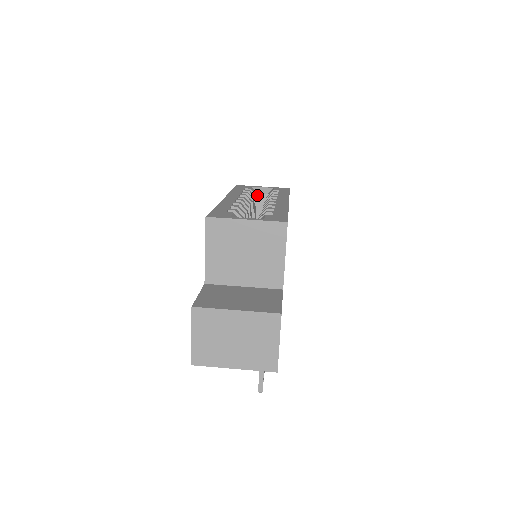
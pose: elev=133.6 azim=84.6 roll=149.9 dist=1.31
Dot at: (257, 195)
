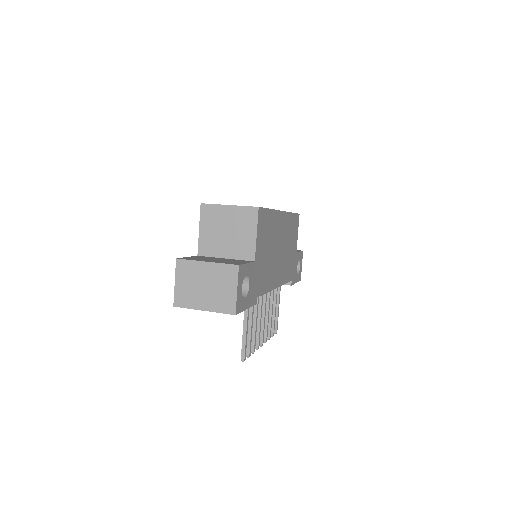
Dot at: occluded
